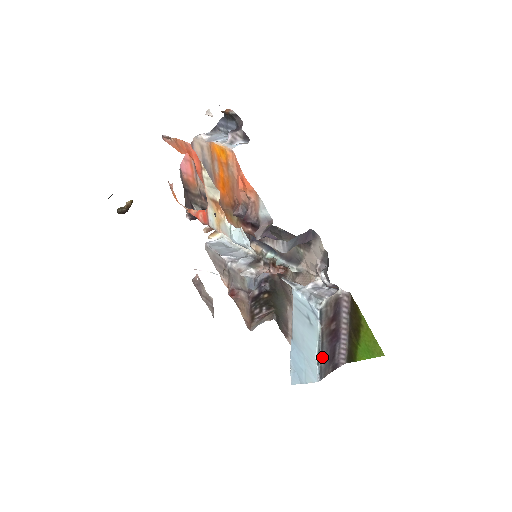
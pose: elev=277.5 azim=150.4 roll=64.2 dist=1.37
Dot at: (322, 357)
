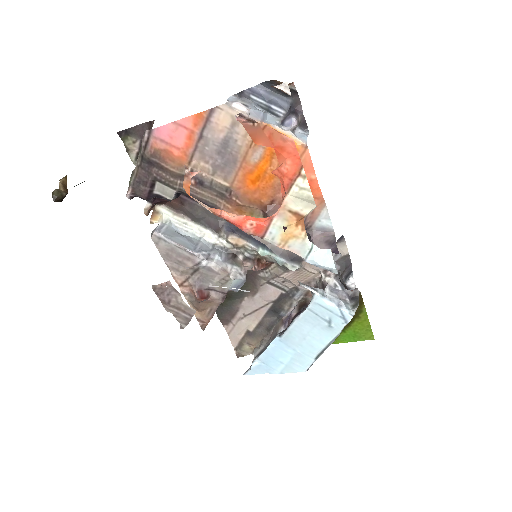
Dot at: (322, 351)
